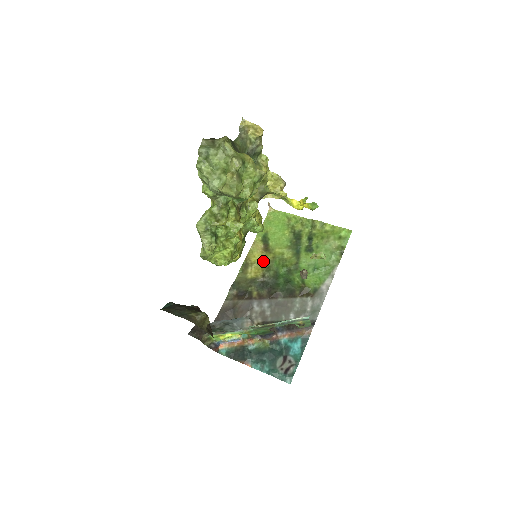
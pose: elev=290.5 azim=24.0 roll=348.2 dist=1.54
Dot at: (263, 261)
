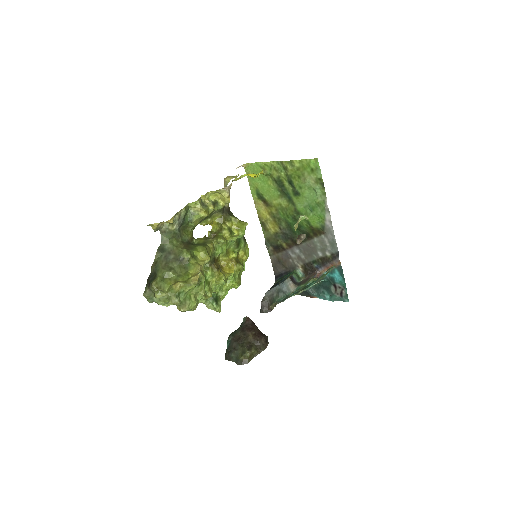
Dot at: (271, 216)
